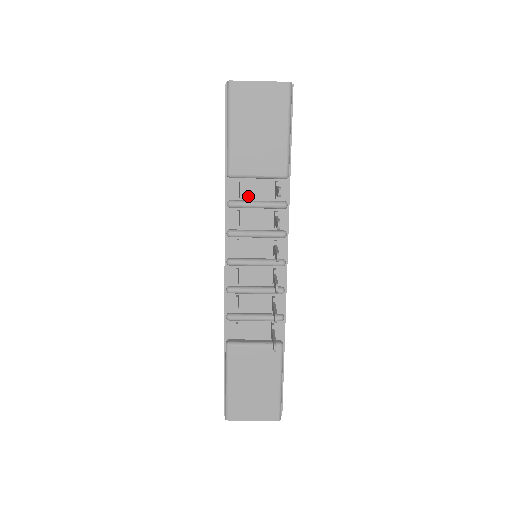
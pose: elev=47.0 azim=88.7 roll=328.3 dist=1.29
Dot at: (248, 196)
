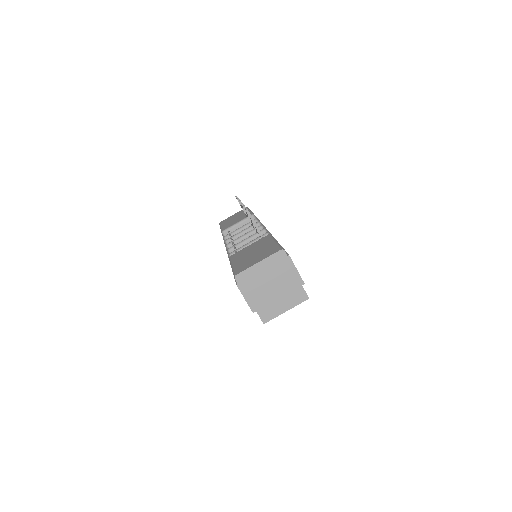
Dot at: occluded
